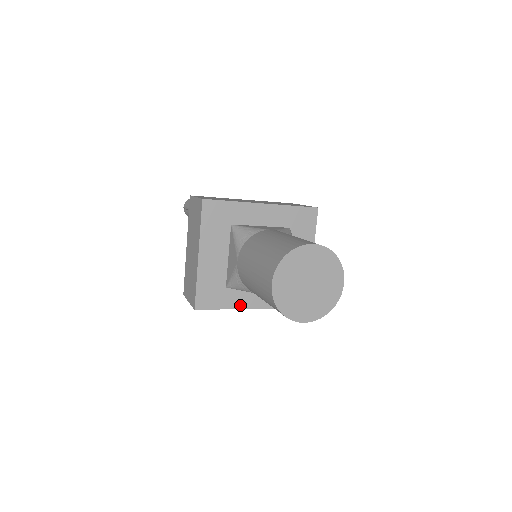
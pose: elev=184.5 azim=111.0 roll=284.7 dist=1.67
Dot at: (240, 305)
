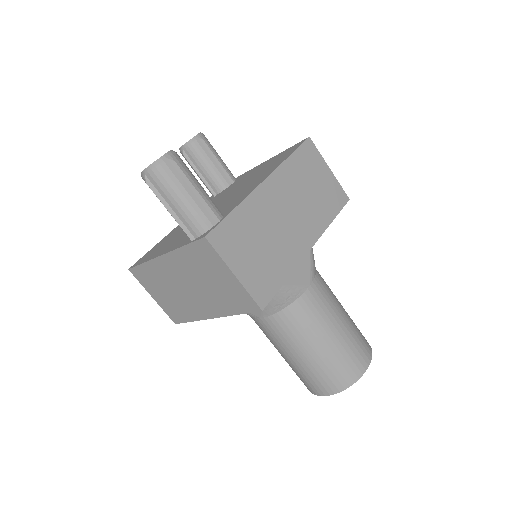
Dot at: occluded
